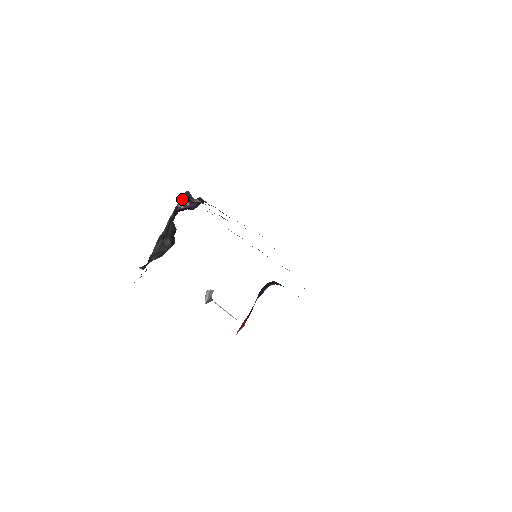
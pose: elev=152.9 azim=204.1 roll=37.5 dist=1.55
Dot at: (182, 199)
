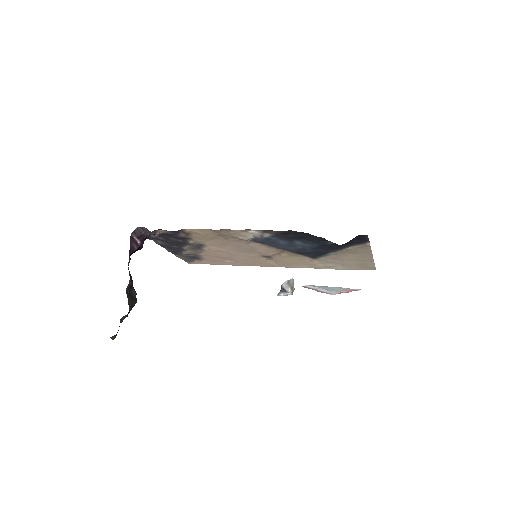
Dot at: (132, 239)
